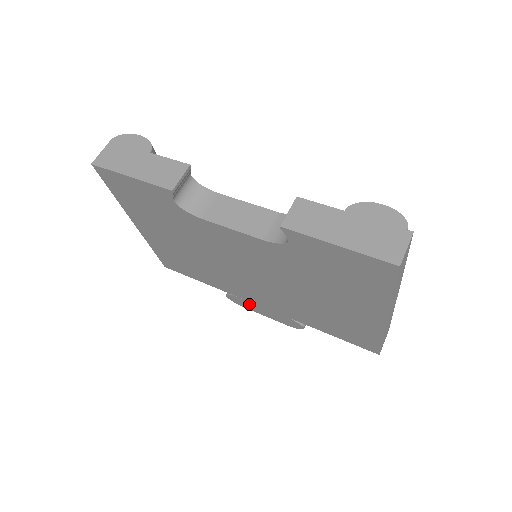
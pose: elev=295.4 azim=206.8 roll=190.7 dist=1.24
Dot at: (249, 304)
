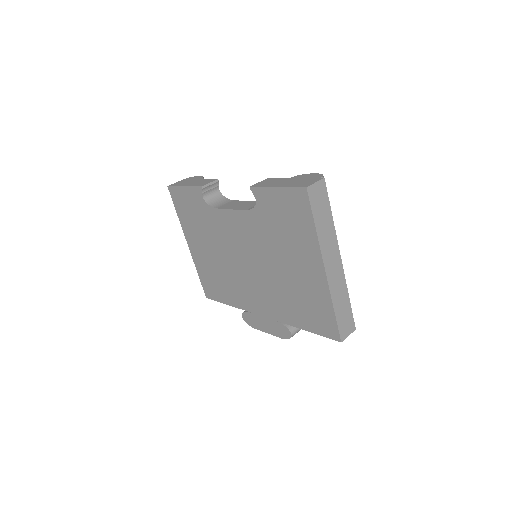
Dot at: (256, 319)
